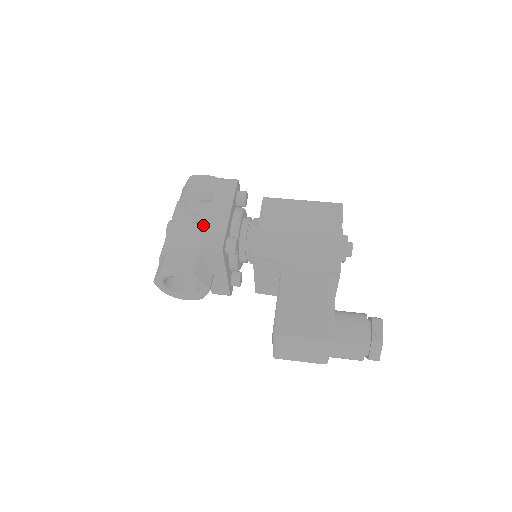
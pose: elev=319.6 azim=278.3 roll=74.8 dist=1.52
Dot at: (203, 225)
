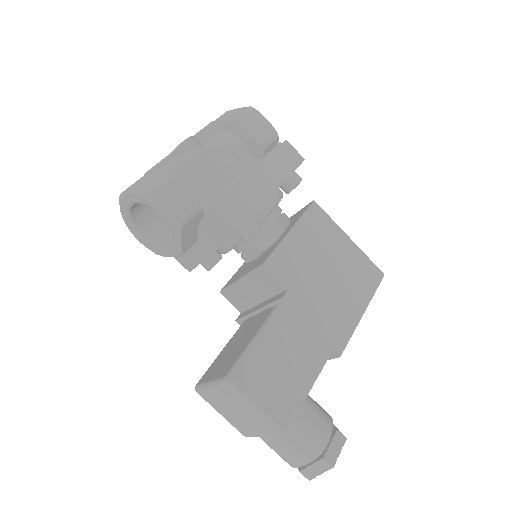
Dot at: (233, 178)
